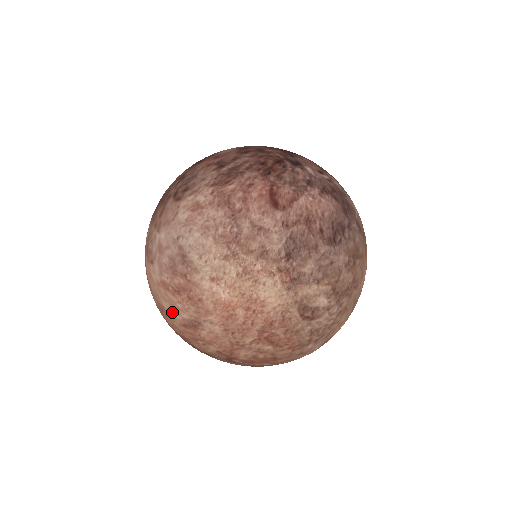
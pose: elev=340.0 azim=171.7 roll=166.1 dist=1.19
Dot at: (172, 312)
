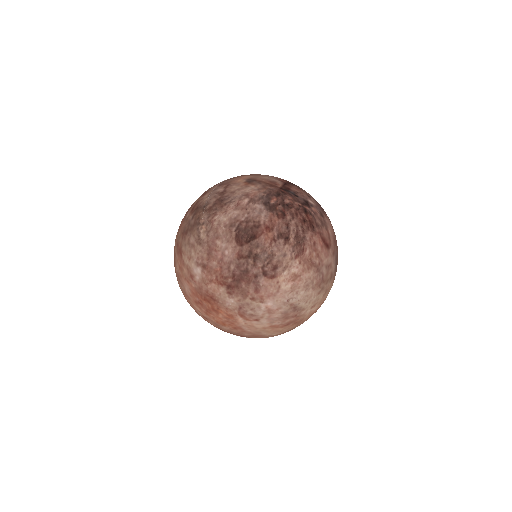
Dot at: (273, 334)
